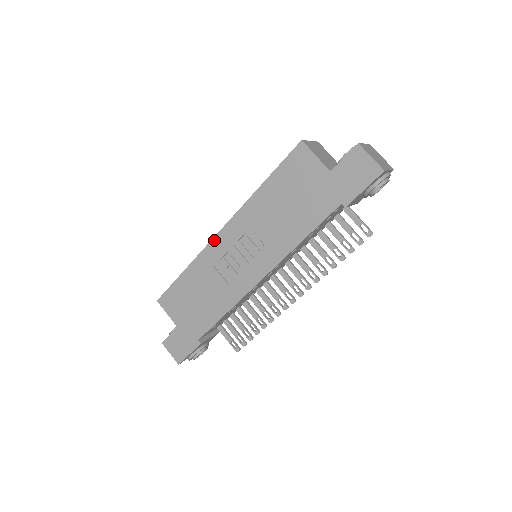
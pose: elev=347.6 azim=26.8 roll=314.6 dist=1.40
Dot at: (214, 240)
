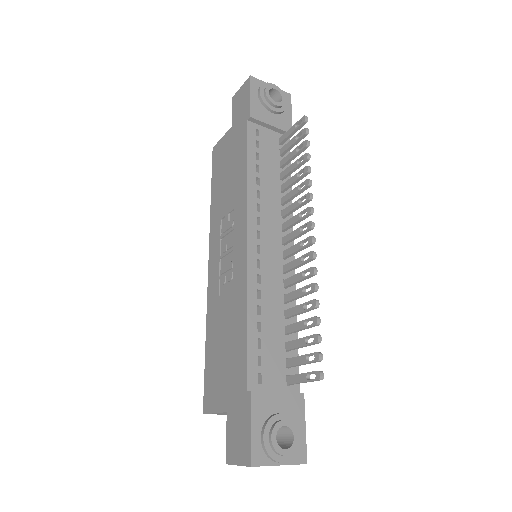
Dot at: (209, 278)
